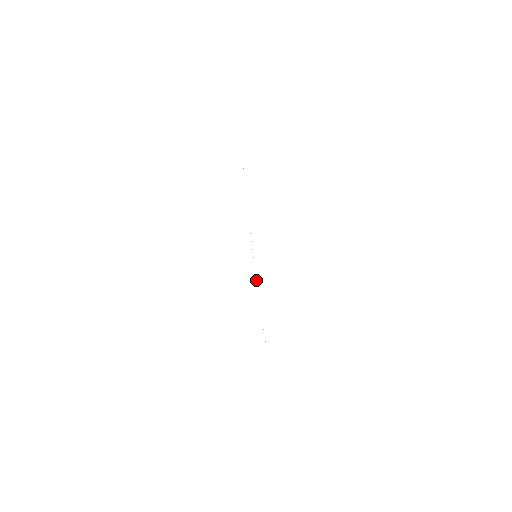
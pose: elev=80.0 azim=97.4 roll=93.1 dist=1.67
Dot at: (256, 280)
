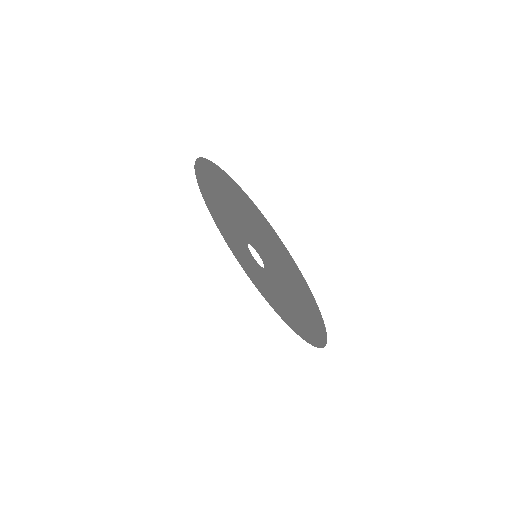
Dot at: (199, 158)
